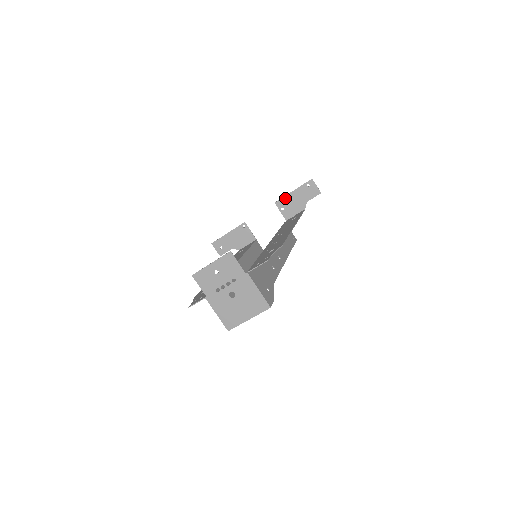
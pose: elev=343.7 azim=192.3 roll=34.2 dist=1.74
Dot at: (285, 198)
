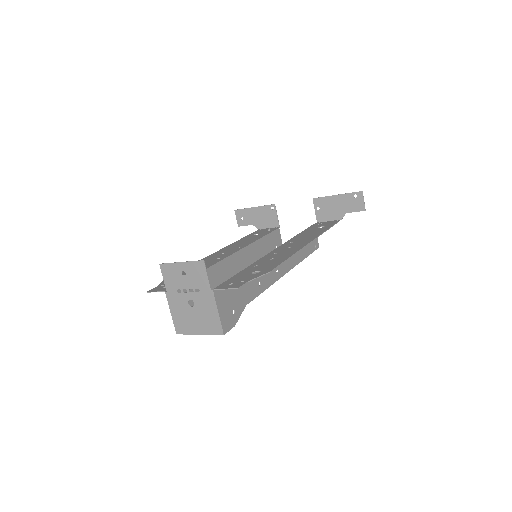
Dot at: (325, 198)
